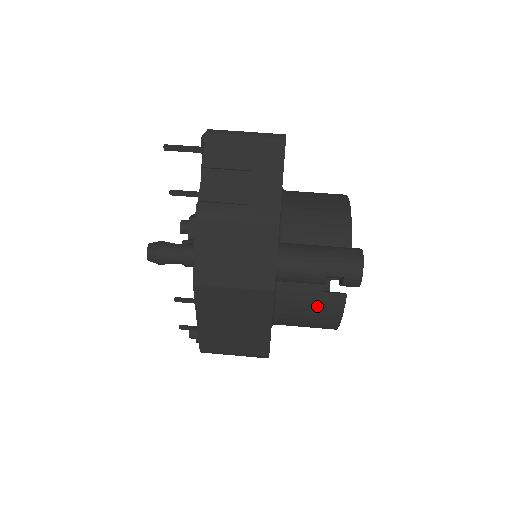
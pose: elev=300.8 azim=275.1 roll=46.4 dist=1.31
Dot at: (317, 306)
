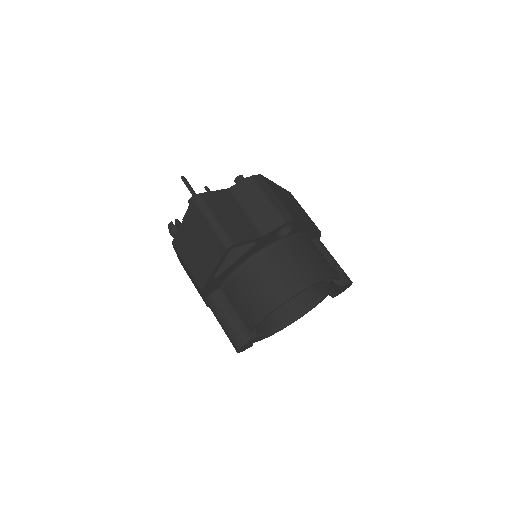
Dot at: occluded
